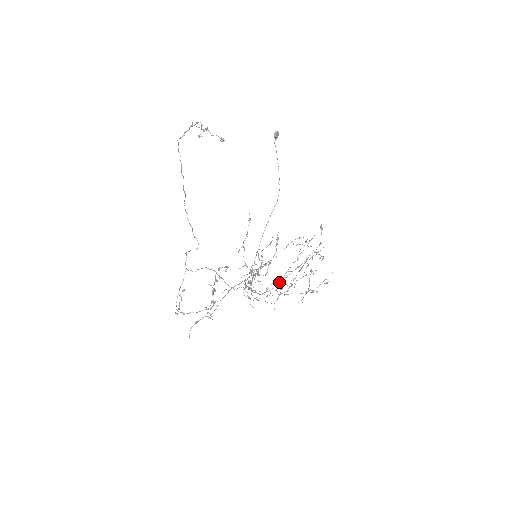
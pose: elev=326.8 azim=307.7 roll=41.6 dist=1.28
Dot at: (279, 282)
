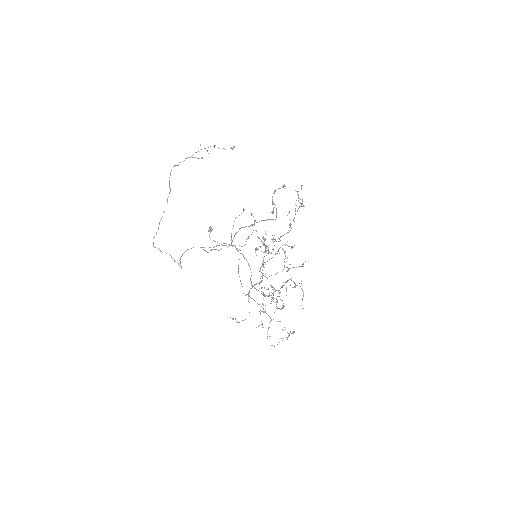
Dot at: (271, 299)
